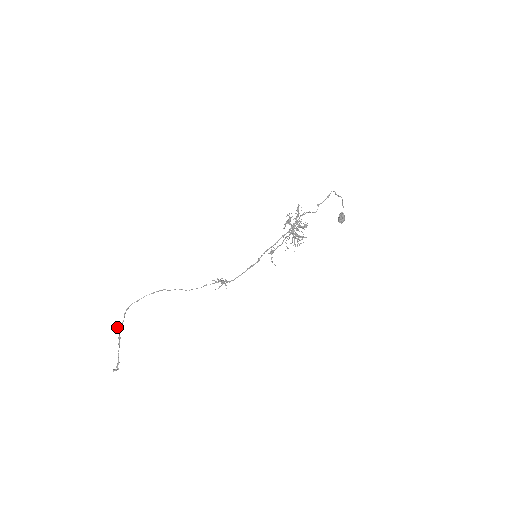
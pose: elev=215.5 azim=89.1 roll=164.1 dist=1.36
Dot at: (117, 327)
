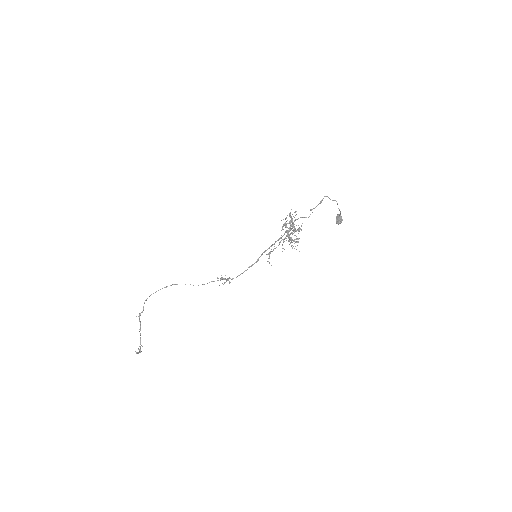
Dot at: occluded
